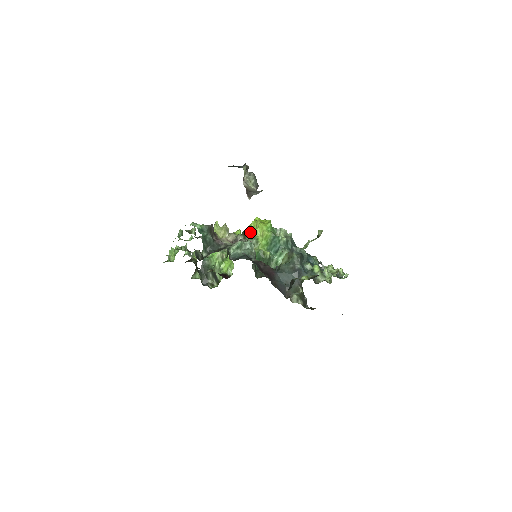
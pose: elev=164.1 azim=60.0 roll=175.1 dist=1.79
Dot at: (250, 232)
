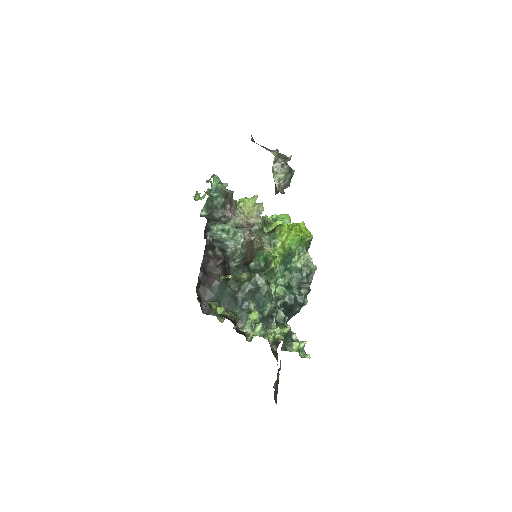
Dot at: (280, 230)
